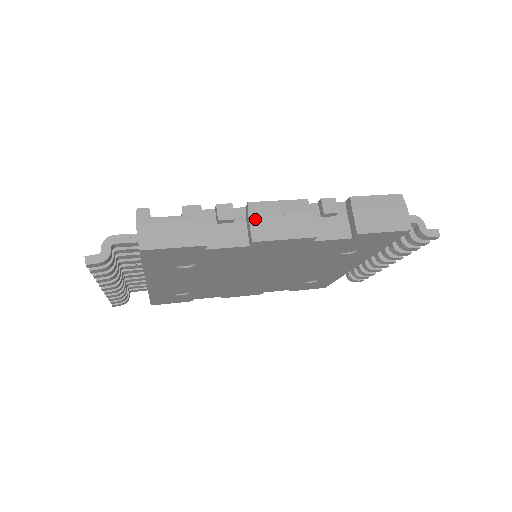
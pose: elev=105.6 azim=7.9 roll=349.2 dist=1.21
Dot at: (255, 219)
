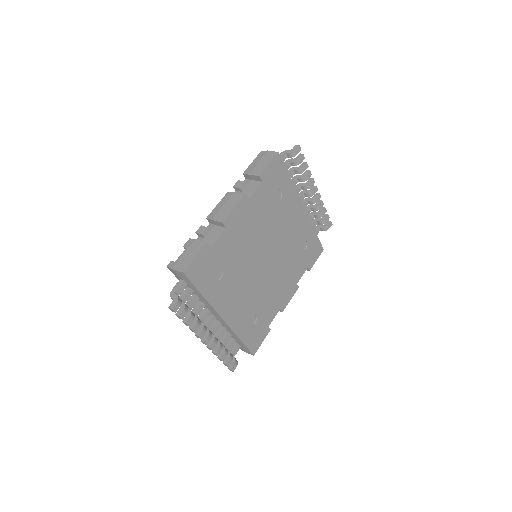
Dot at: (215, 217)
